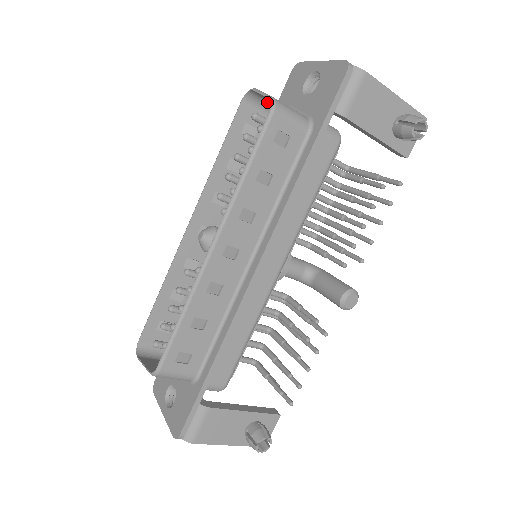
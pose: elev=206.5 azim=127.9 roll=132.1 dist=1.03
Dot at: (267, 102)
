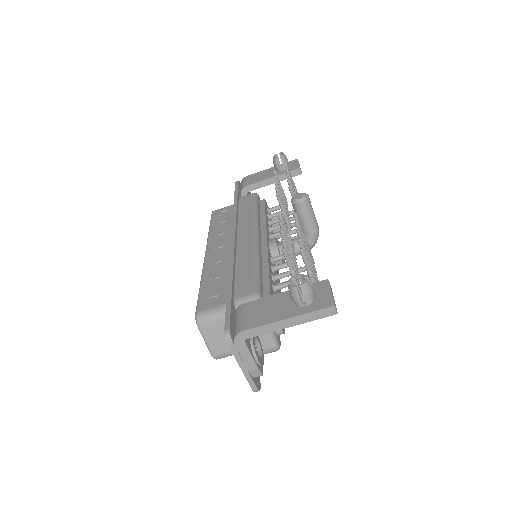
Dot at: occluded
